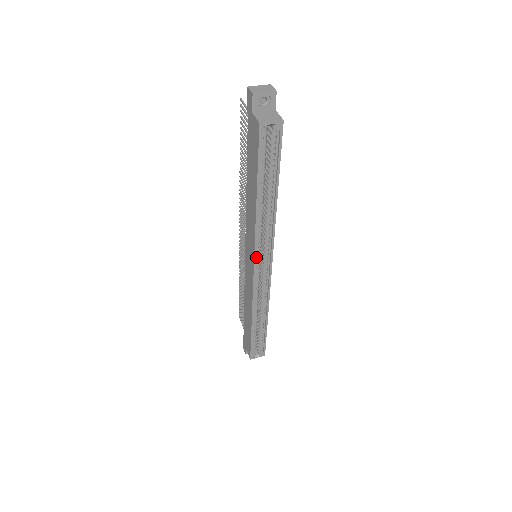
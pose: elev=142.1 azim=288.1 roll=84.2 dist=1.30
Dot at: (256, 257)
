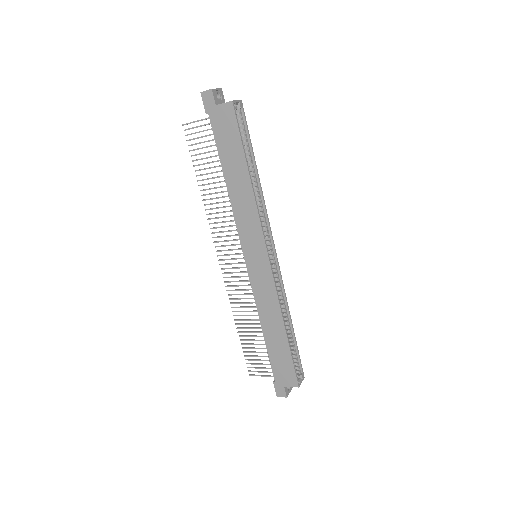
Dot at: (264, 243)
